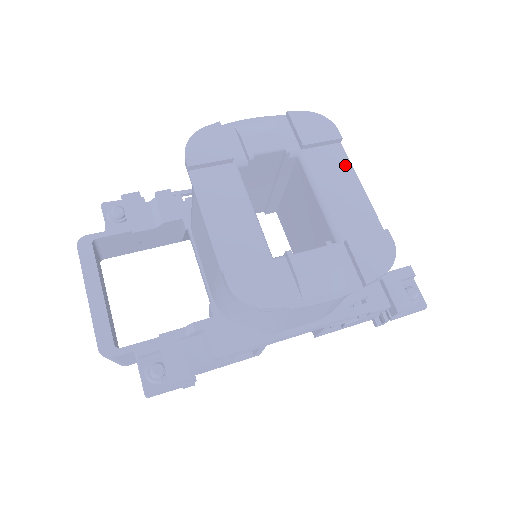
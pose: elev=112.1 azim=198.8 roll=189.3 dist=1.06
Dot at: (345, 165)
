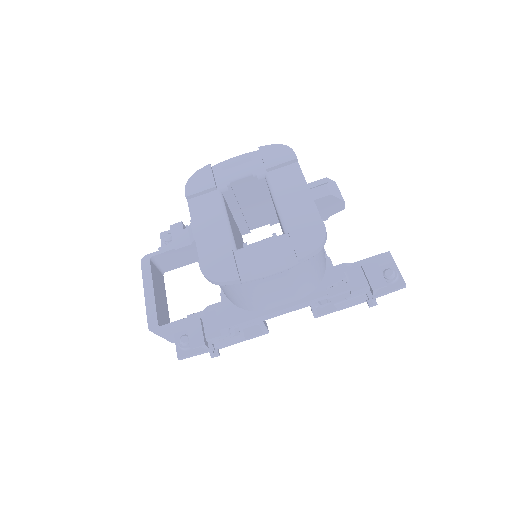
Dot at: (299, 178)
